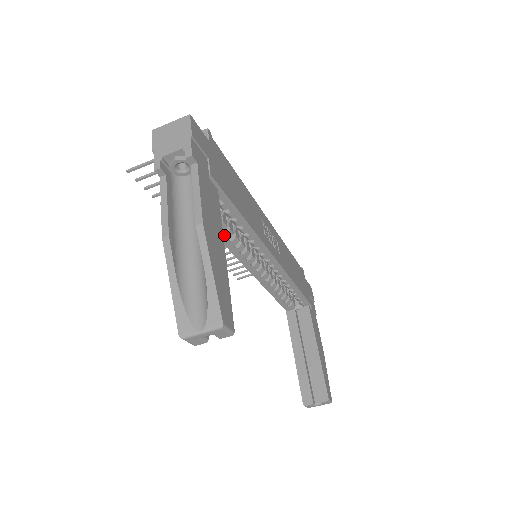
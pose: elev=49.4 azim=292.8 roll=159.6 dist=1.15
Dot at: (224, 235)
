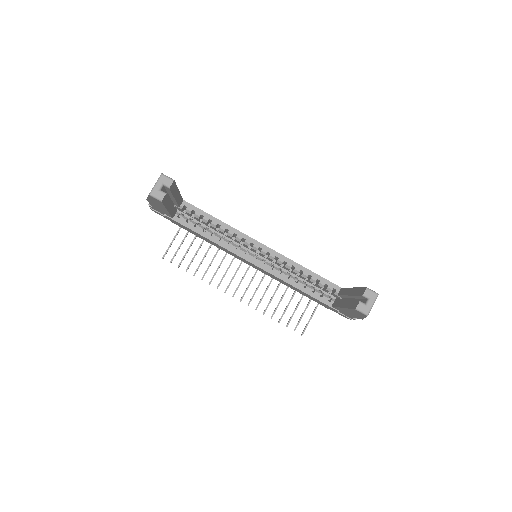
Dot at: (215, 238)
